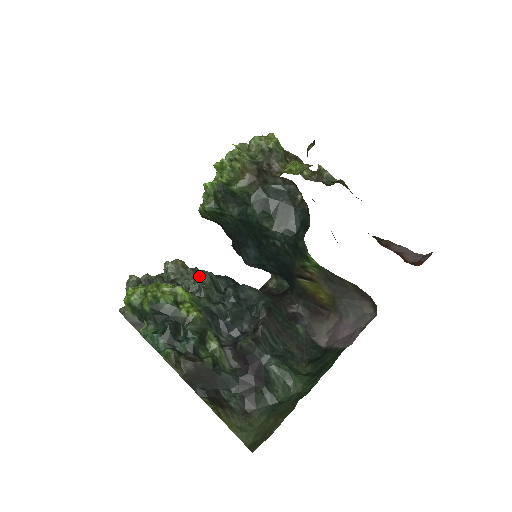
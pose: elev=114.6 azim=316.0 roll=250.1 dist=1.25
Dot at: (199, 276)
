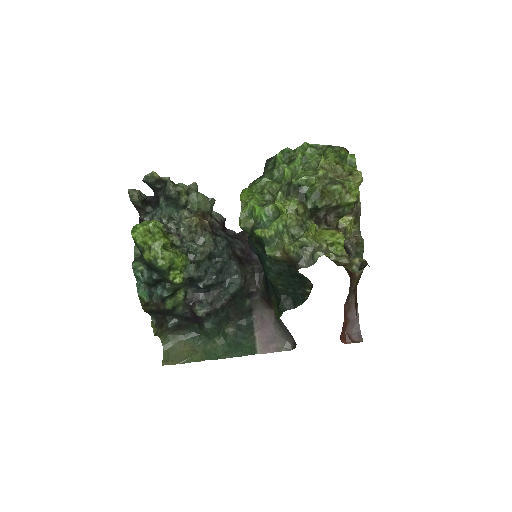
Dot at: (201, 250)
